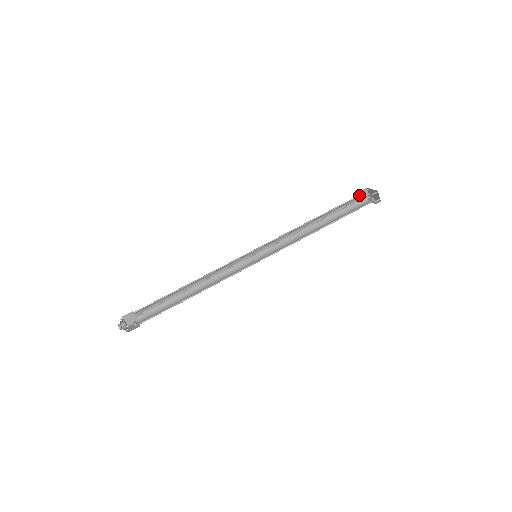
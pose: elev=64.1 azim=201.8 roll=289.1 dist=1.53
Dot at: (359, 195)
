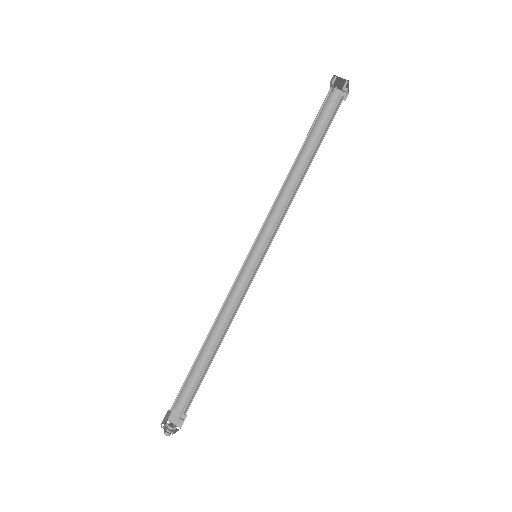
Dot at: (328, 102)
